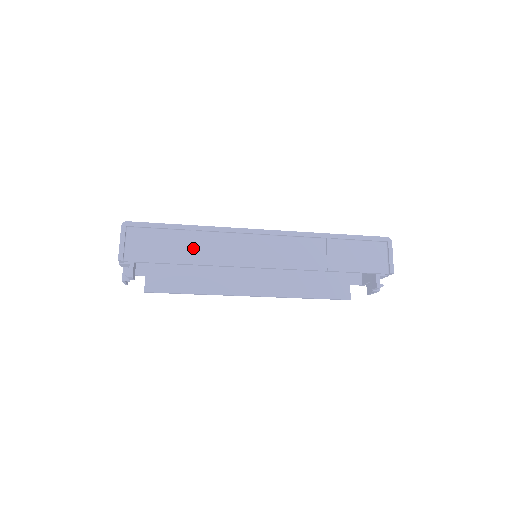
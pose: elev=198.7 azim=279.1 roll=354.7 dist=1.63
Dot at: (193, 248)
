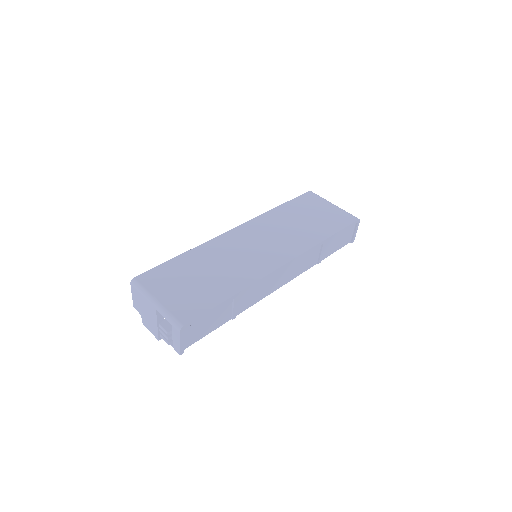
Dot at: (235, 309)
